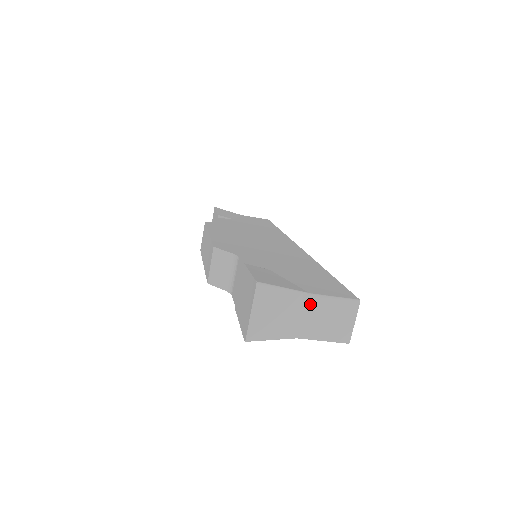
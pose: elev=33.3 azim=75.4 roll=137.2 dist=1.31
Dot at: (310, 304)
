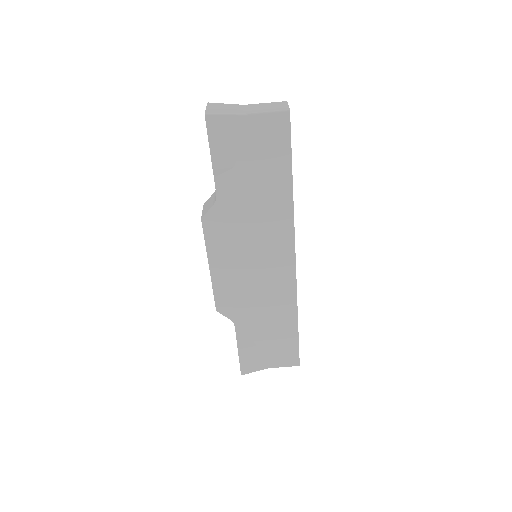
Dot at: (250, 106)
